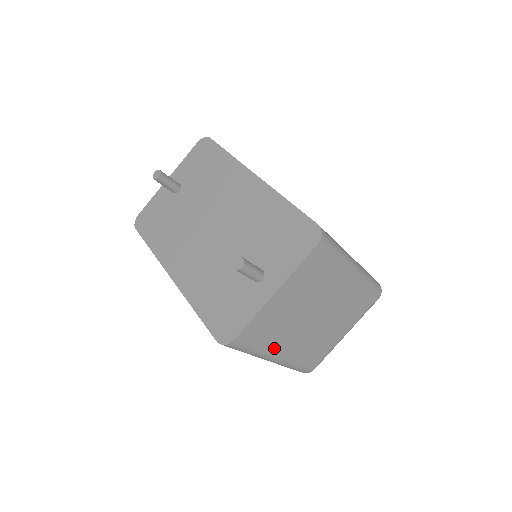
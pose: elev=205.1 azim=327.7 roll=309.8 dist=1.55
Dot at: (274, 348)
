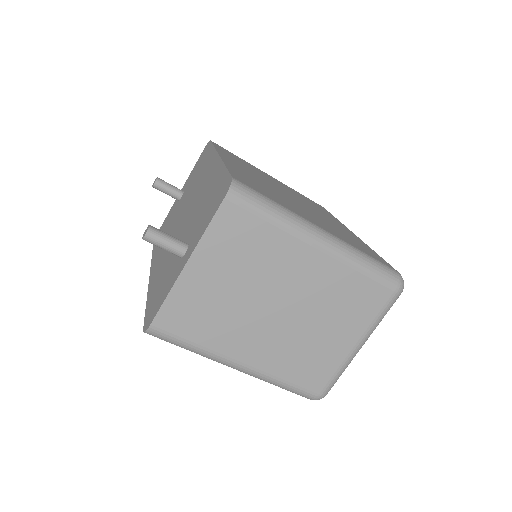
Dot at: (226, 347)
